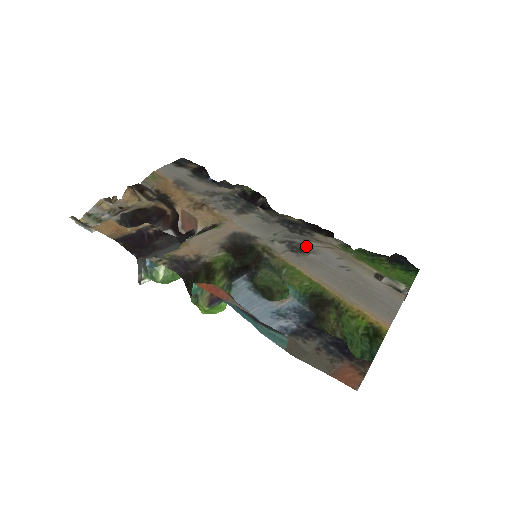
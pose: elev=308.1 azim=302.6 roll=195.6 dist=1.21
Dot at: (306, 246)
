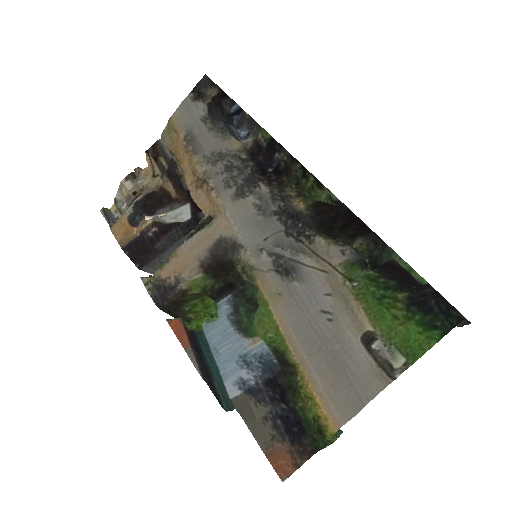
Dot at: (294, 266)
